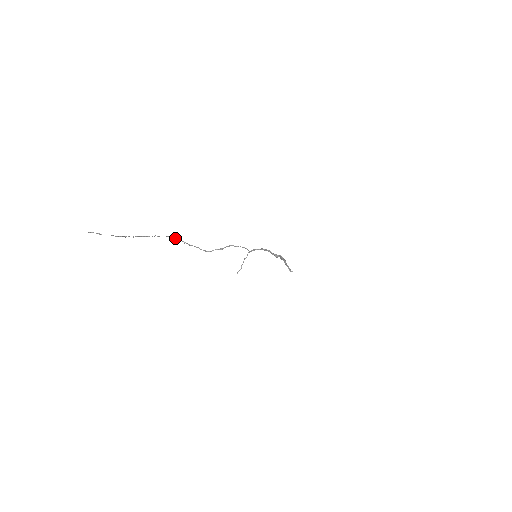
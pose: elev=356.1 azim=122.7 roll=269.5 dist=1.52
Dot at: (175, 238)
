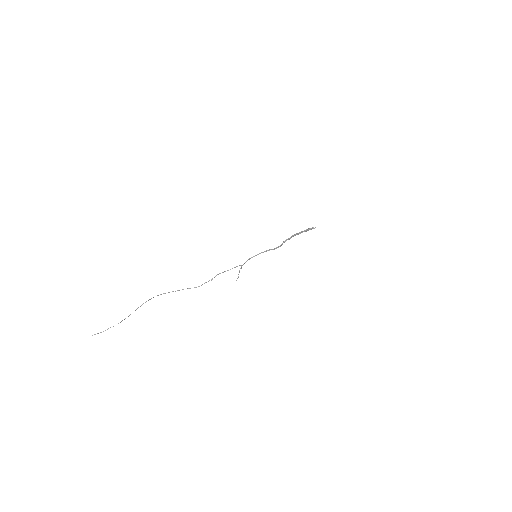
Dot at: occluded
